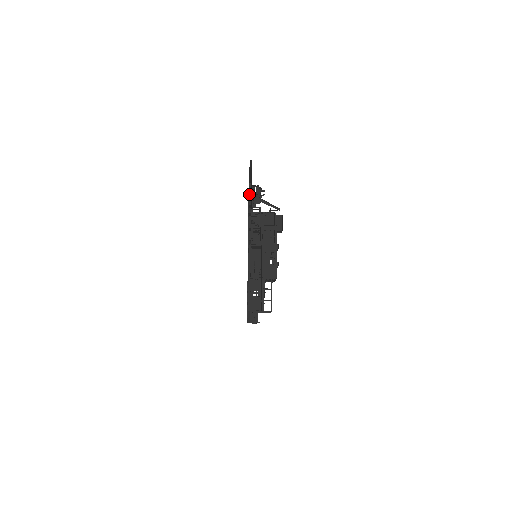
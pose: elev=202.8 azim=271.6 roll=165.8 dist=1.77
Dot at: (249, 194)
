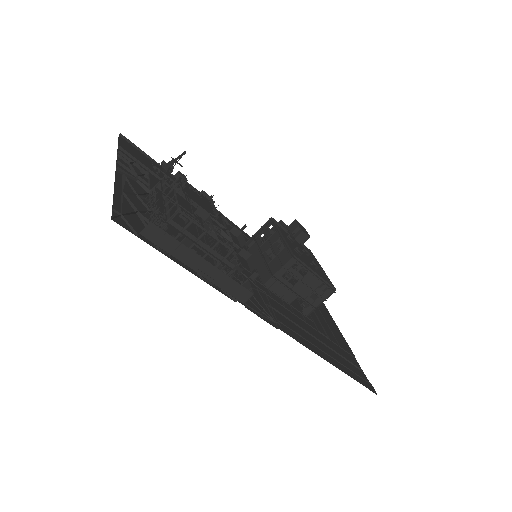
Dot at: (122, 151)
